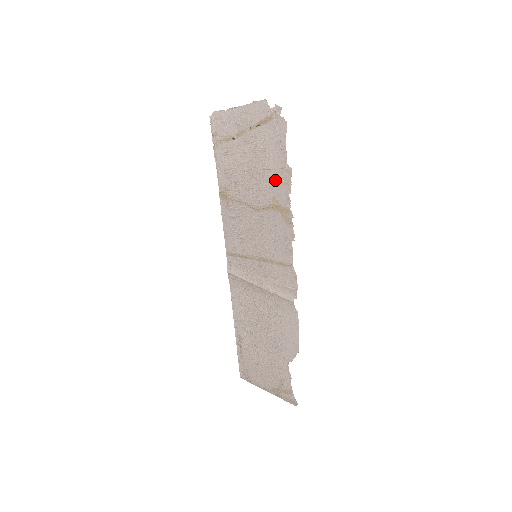
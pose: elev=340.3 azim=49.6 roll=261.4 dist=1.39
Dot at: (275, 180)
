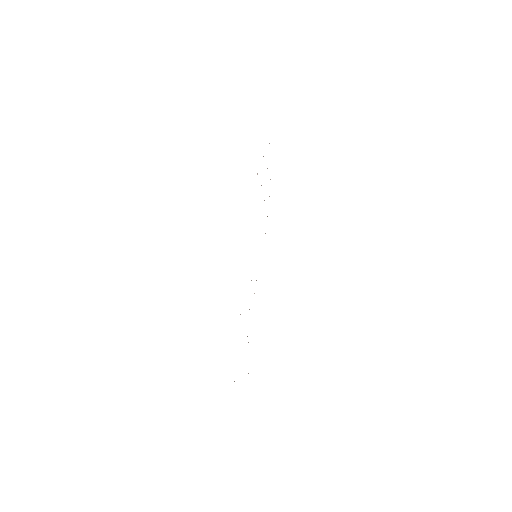
Dot at: occluded
